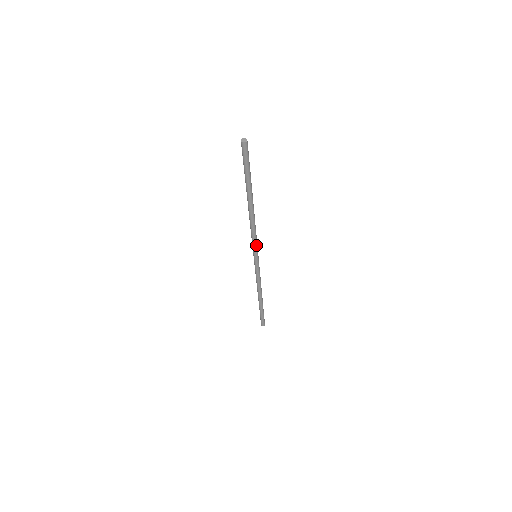
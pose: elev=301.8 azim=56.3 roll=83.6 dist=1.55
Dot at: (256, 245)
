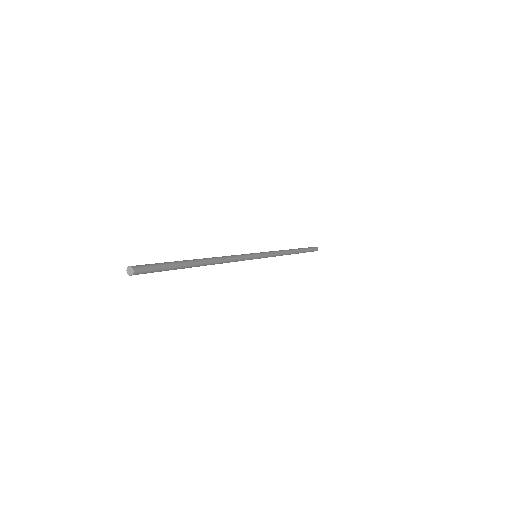
Dot at: (246, 259)
